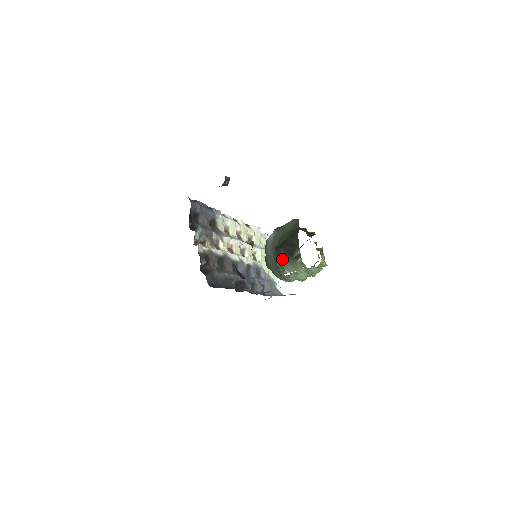
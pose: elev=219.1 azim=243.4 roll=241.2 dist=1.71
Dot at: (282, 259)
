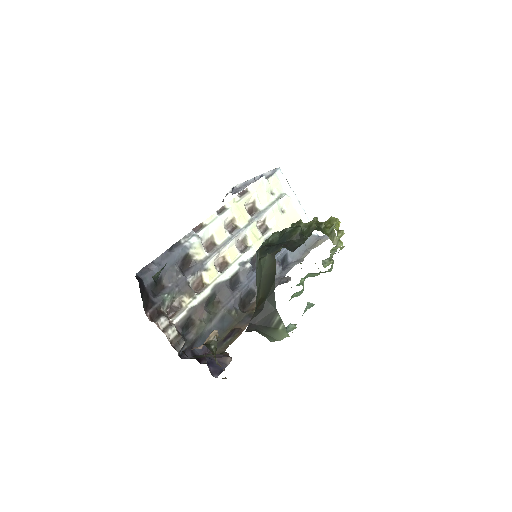
Dot at: (260, 332)
